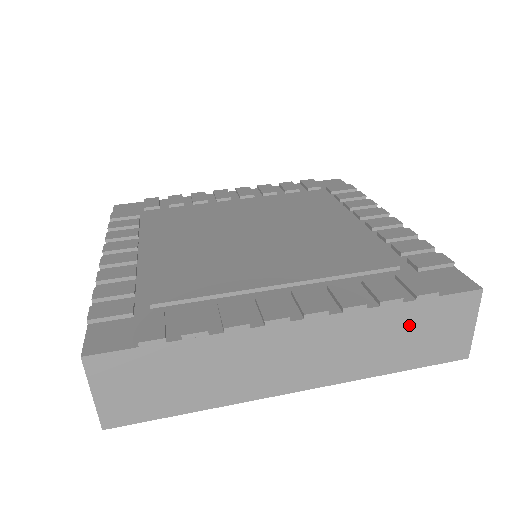
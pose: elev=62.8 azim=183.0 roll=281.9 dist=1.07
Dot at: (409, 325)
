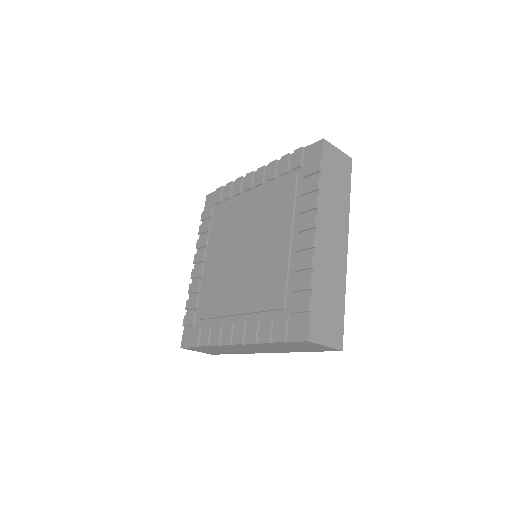
Dot at: (287, 346)
